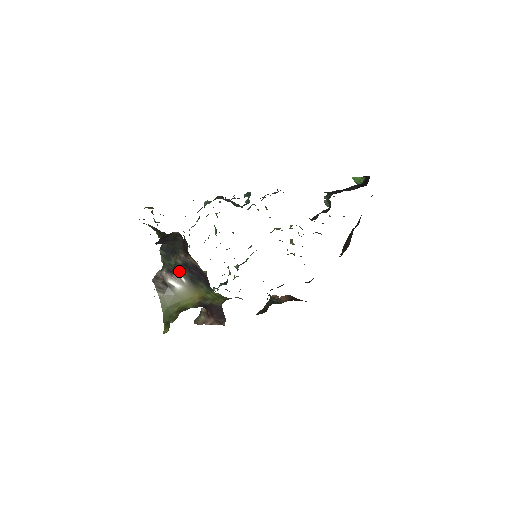
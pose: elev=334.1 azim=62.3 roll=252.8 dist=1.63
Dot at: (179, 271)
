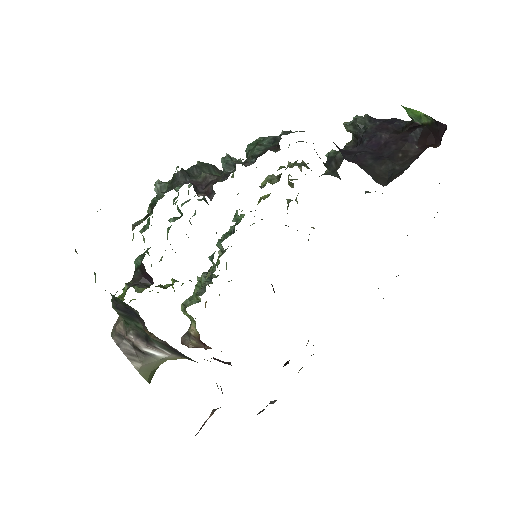
Dot at: (159, 347)
